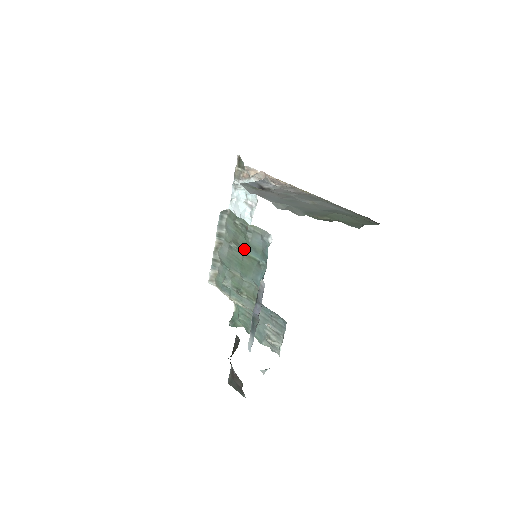
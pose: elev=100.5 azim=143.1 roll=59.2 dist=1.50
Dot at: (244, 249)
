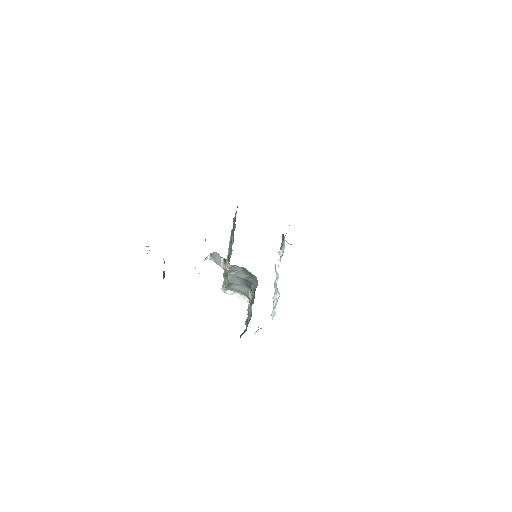
Dot at: (232, 233)
